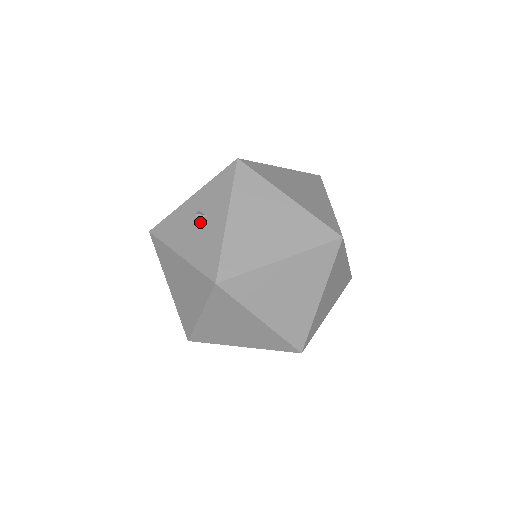
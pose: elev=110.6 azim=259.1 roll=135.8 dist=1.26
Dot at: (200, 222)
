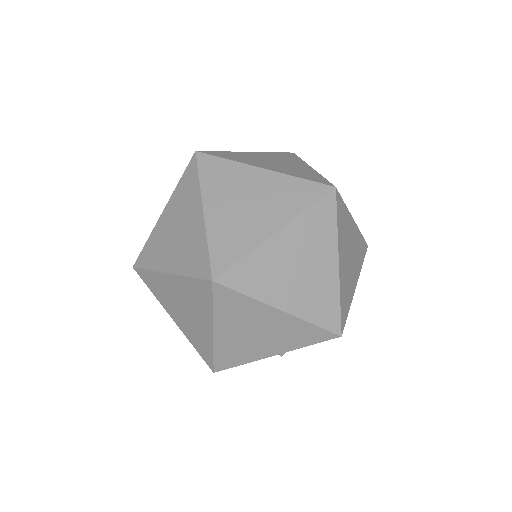
Dot at: occluded
